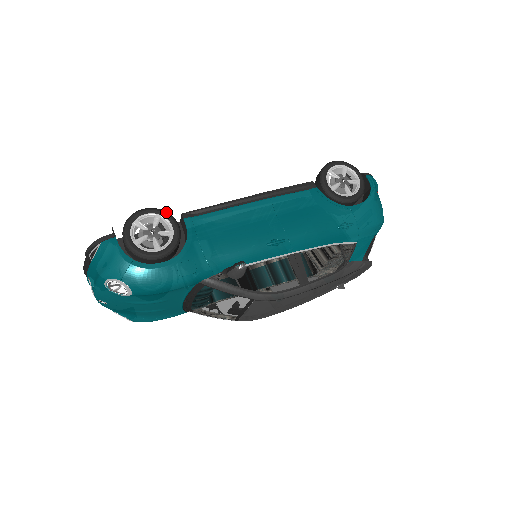
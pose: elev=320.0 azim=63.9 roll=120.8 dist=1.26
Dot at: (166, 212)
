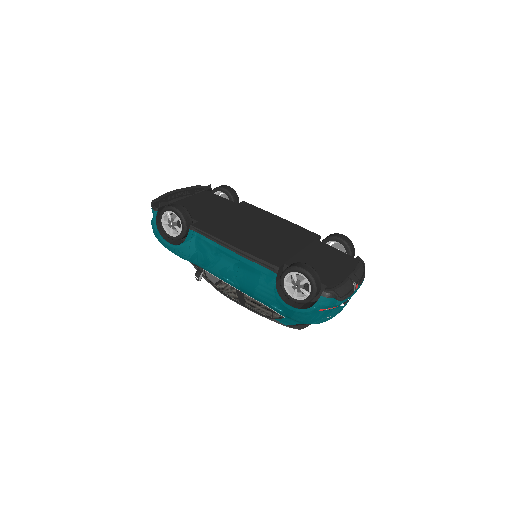
Dot at: (183, 219)
